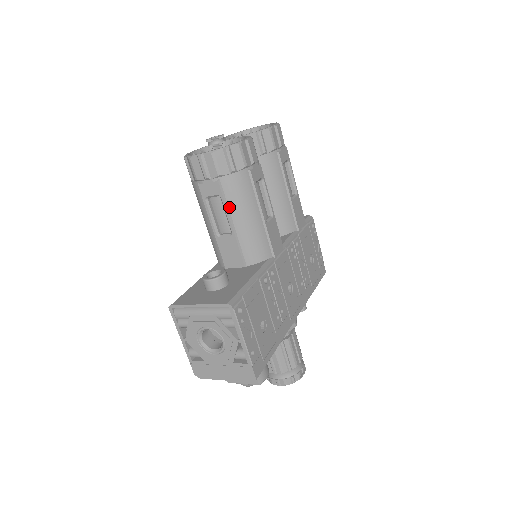
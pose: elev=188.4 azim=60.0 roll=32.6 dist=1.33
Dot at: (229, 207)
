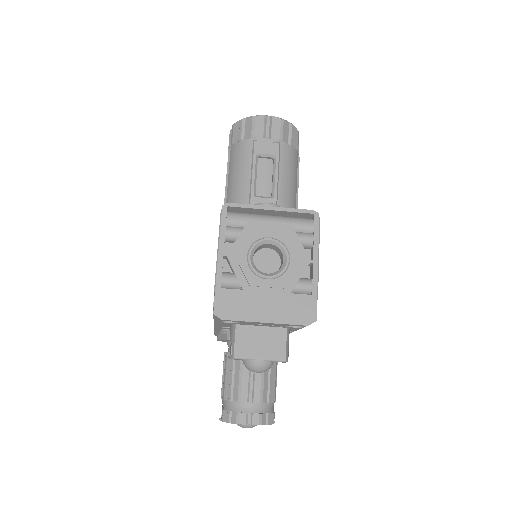
Dot at: (279, 171)
